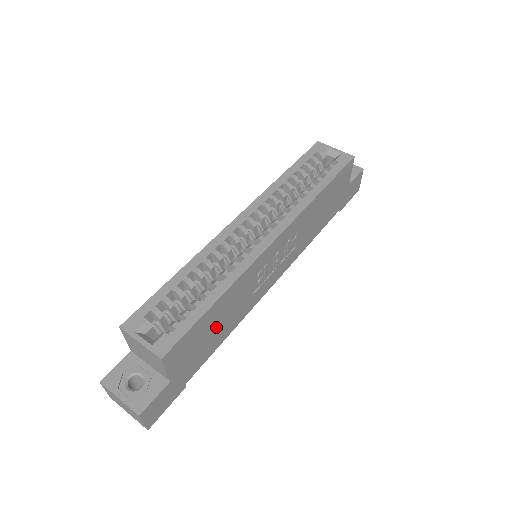
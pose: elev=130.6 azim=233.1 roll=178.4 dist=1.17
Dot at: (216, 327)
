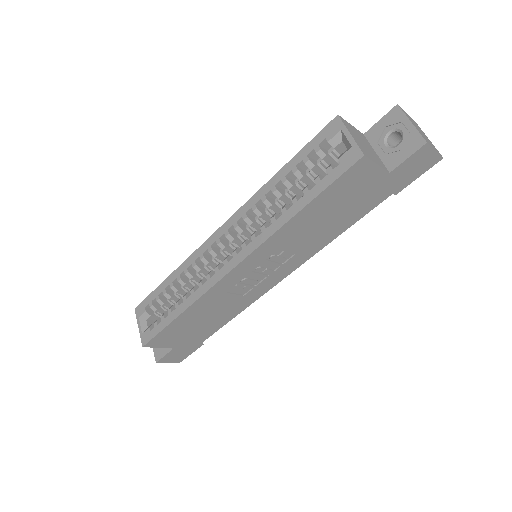
Dot at: (203, 321)
